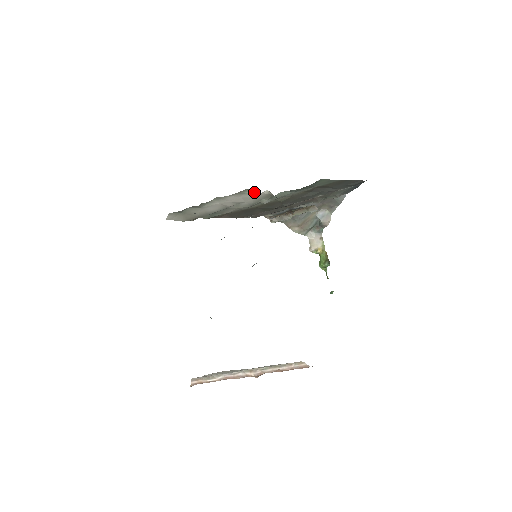
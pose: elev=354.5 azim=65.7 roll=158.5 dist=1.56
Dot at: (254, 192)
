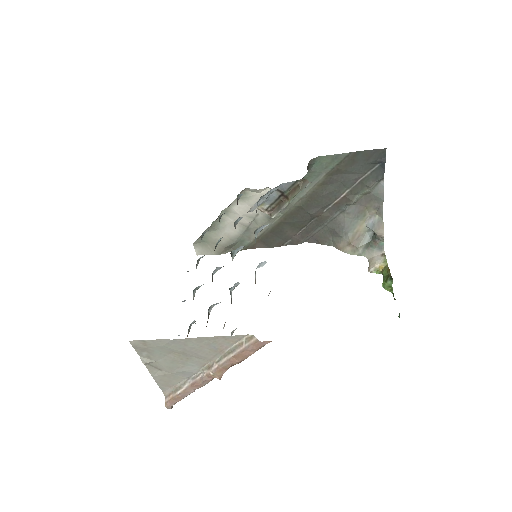
Dot at: (254, 193)
